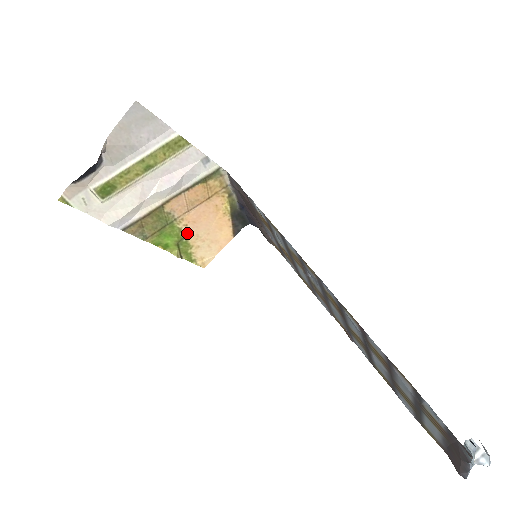
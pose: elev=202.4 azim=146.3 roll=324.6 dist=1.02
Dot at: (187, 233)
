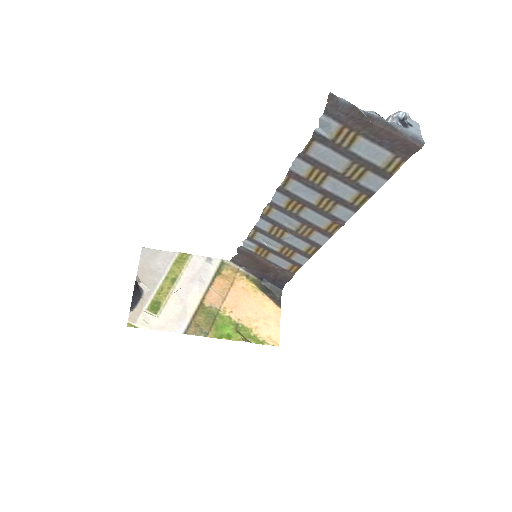
Dot at: (237, 319)
